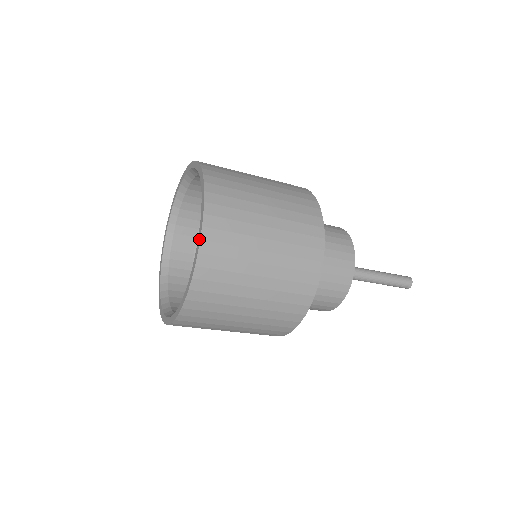
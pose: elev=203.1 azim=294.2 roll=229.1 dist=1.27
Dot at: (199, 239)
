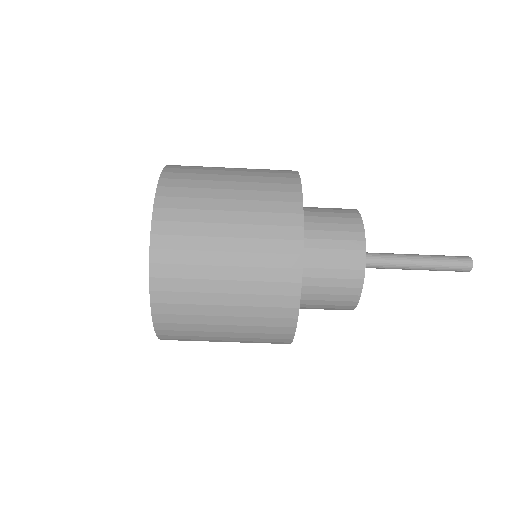
Dot at: (150, 234)
